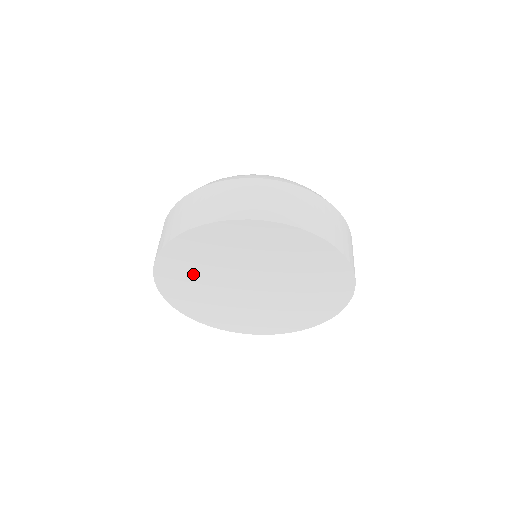
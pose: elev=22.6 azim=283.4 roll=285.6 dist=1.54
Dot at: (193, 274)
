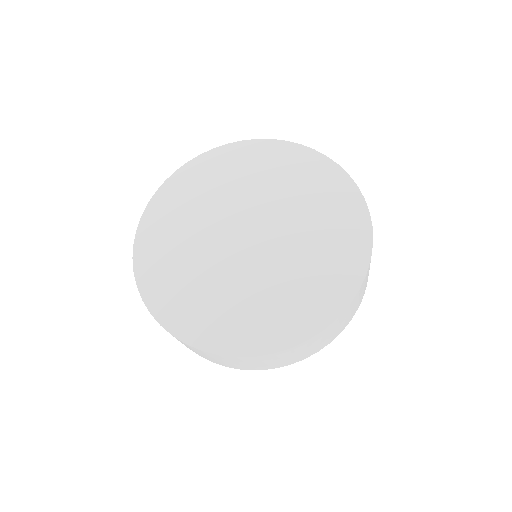
Dot at: (183, 218)
